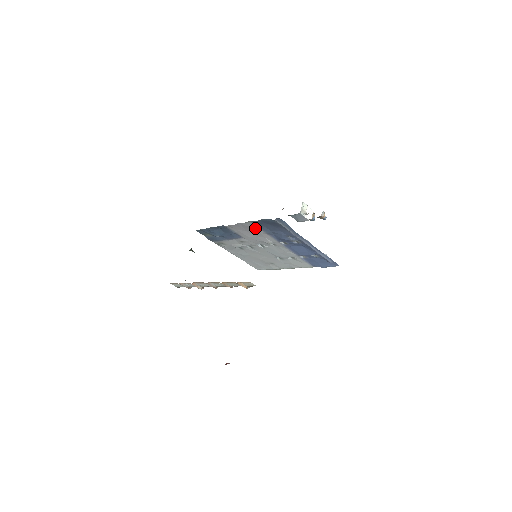
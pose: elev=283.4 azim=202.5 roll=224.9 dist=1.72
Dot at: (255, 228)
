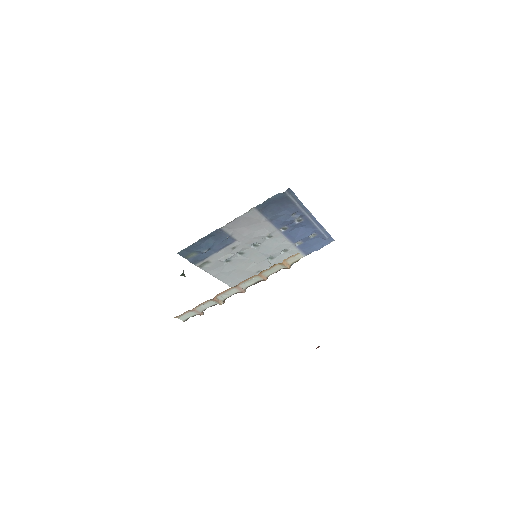
Dot at: (257, 217)
